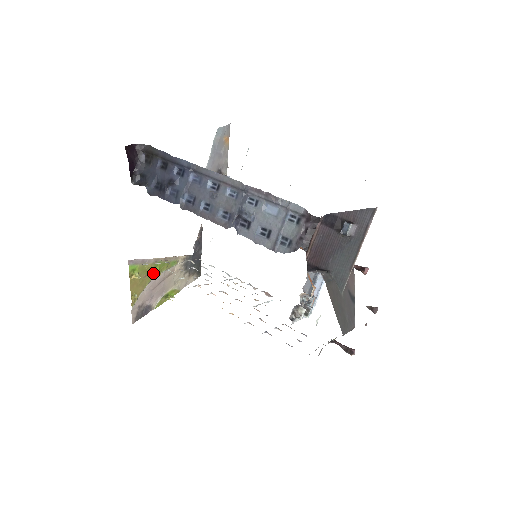
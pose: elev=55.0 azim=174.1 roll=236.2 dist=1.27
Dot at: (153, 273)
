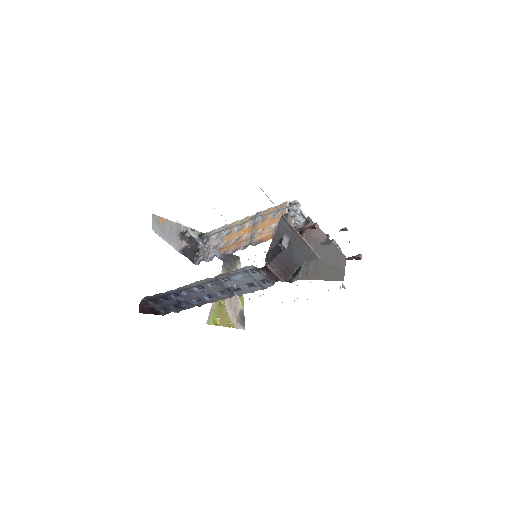
Dot at: (222, 304)
